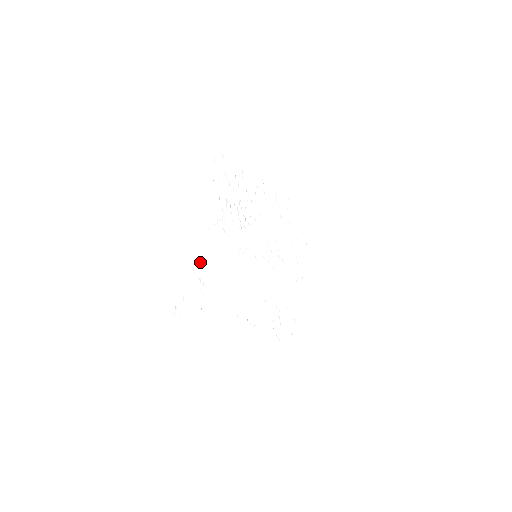
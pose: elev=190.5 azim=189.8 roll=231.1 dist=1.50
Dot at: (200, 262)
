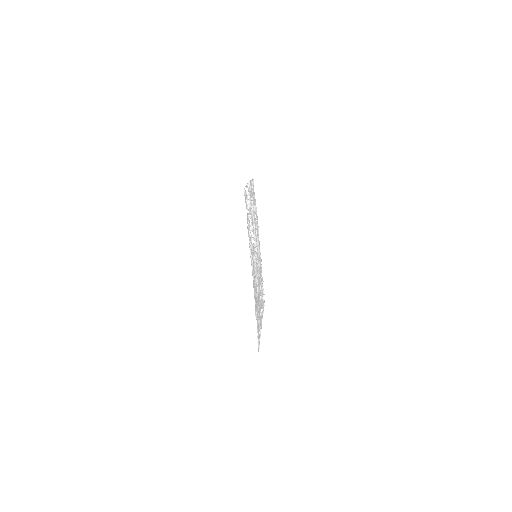
Dot at: (255, 299)
